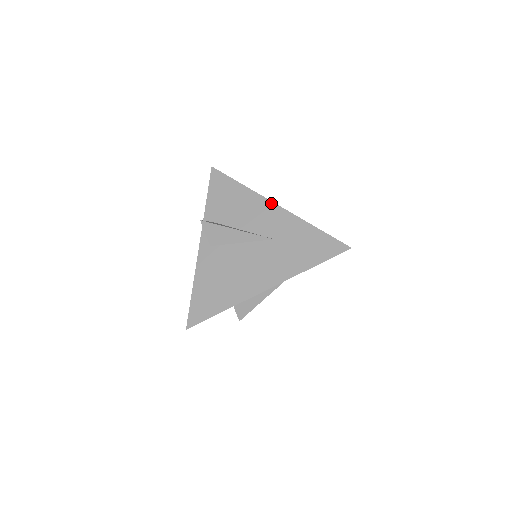
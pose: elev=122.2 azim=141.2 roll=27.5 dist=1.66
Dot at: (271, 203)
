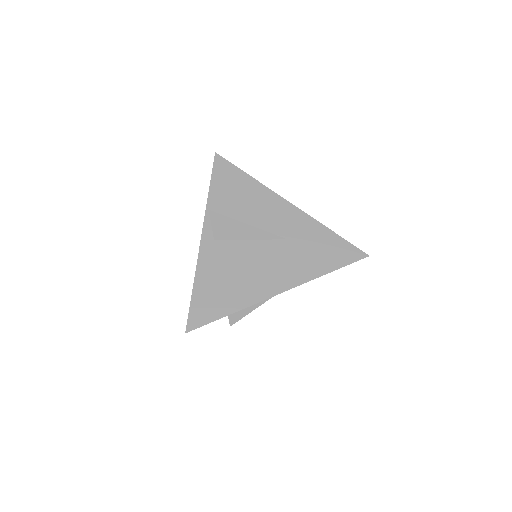
Dot at: (283, 200)
